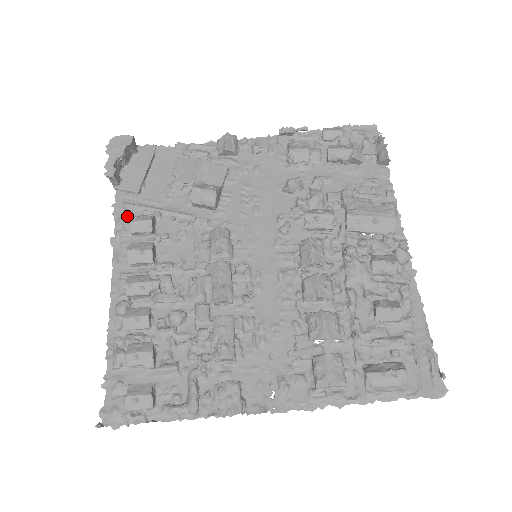
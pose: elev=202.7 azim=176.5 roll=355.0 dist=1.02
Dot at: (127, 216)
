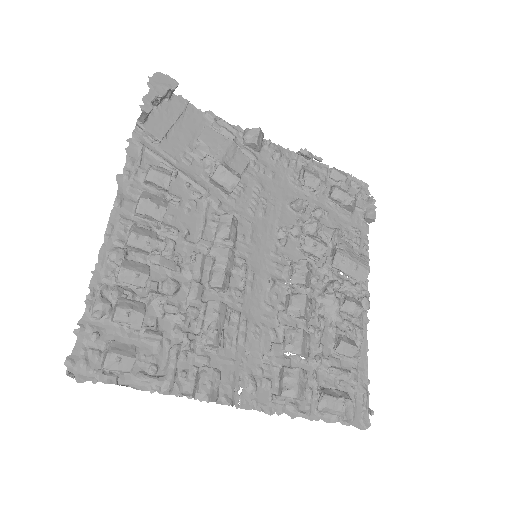
Dot at: (141, 159)
